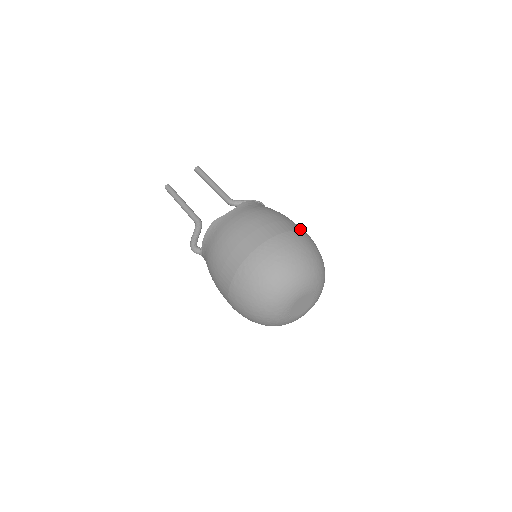
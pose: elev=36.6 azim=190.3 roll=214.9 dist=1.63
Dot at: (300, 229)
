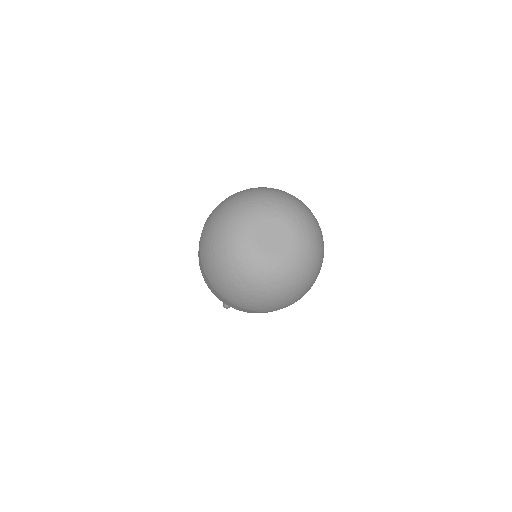
Dot at: occluded
